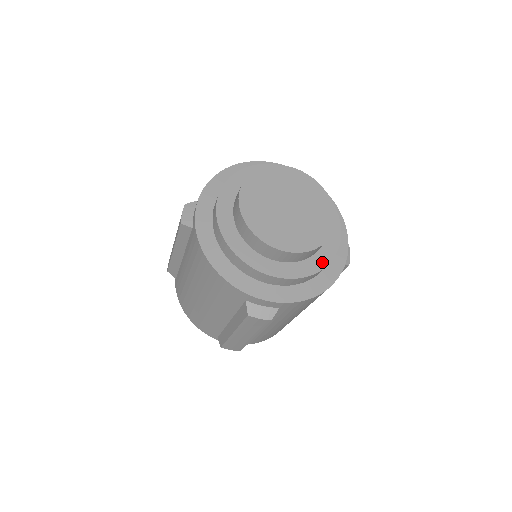
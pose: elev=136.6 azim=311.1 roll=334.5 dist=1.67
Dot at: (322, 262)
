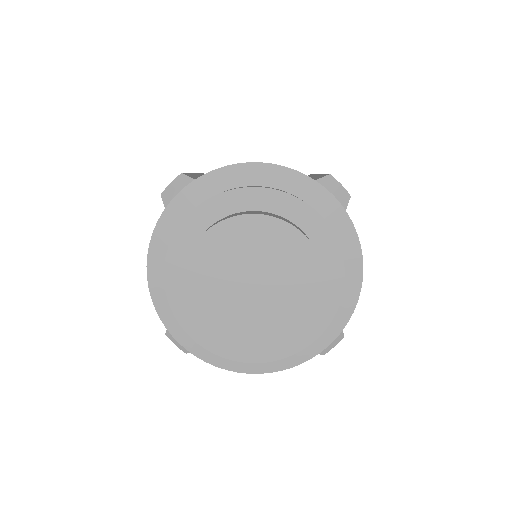
Dot at: (261, 355)
